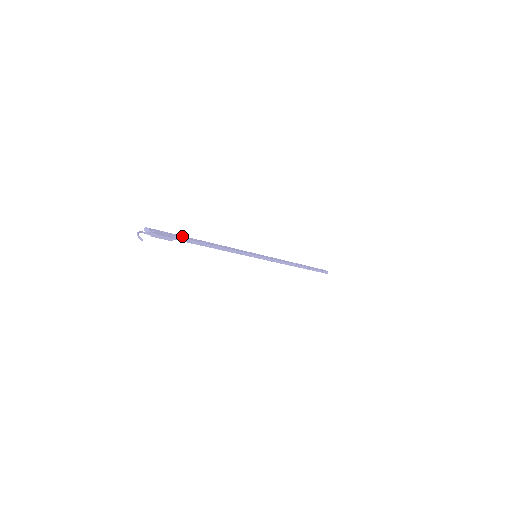
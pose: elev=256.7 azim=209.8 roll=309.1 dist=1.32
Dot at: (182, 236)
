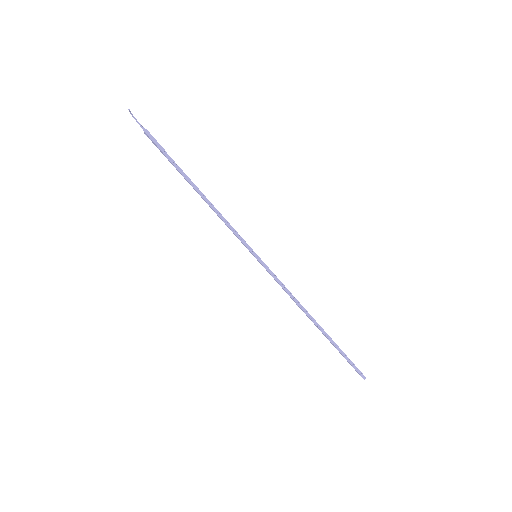
Dot at: (177, 165)
